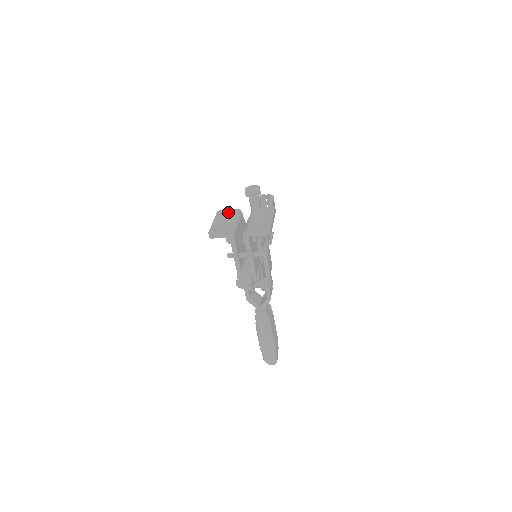
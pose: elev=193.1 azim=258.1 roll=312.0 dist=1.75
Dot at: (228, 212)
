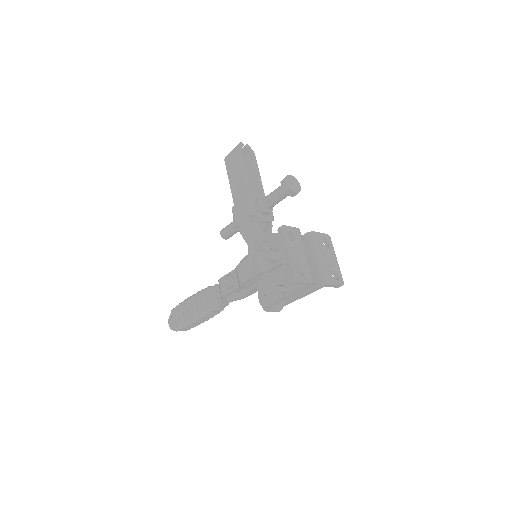
Dot at: (294, 234)
